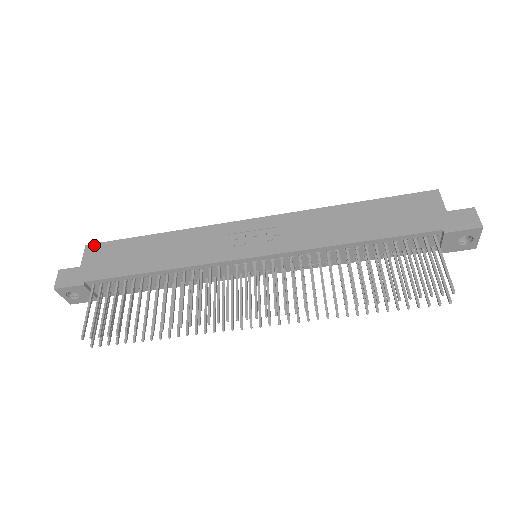
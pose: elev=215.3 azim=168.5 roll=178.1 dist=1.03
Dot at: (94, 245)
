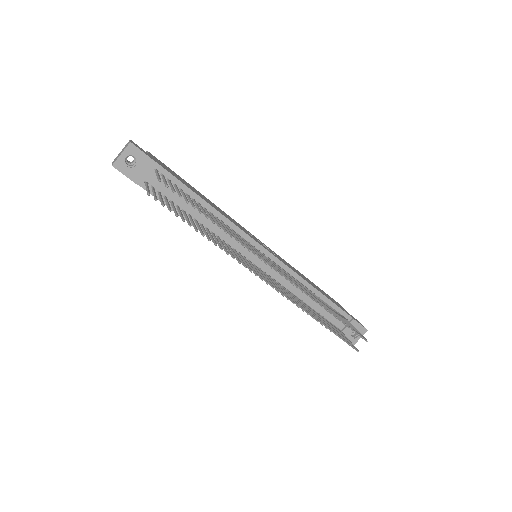
Dot at: occluded
